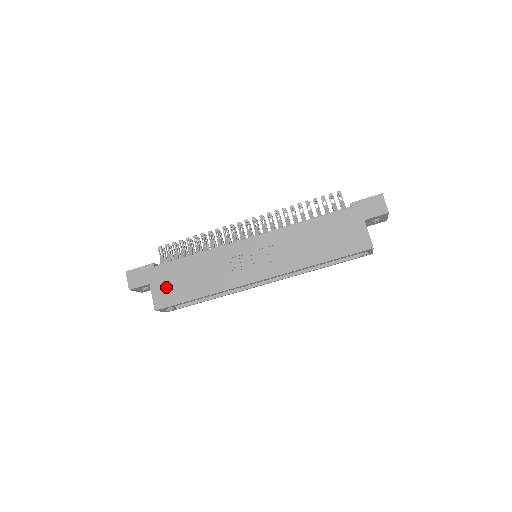
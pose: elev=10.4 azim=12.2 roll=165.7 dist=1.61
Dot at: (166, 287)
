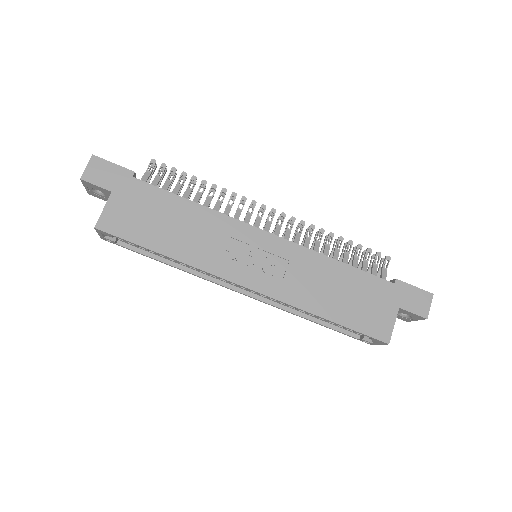
Dot at: (130, 211)
